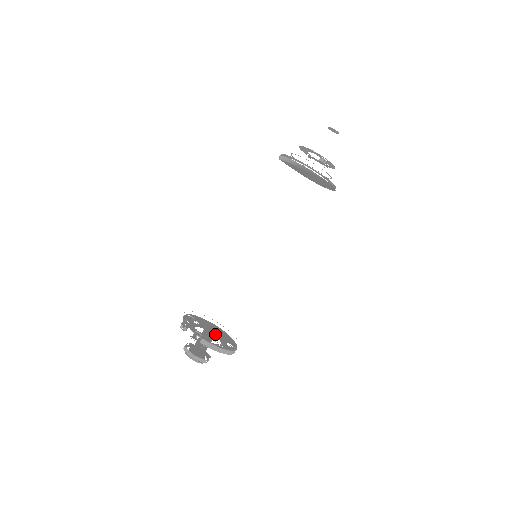
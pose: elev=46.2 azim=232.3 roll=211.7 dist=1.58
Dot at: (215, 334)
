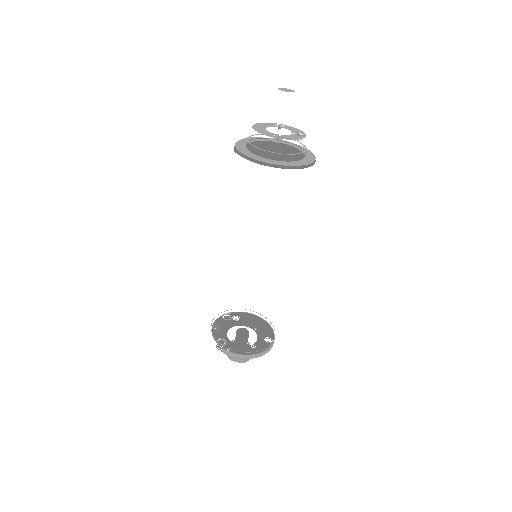
Dot at: (248, 333)
